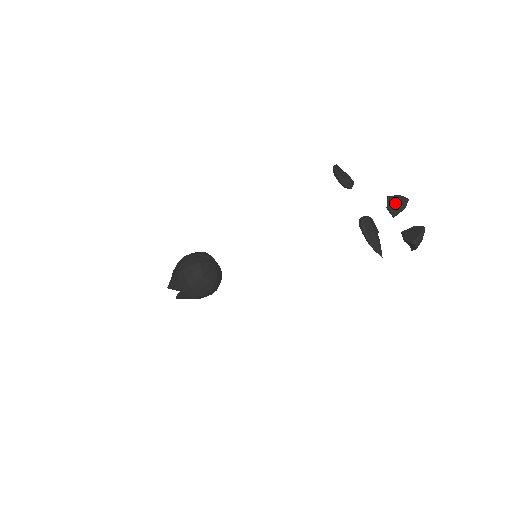
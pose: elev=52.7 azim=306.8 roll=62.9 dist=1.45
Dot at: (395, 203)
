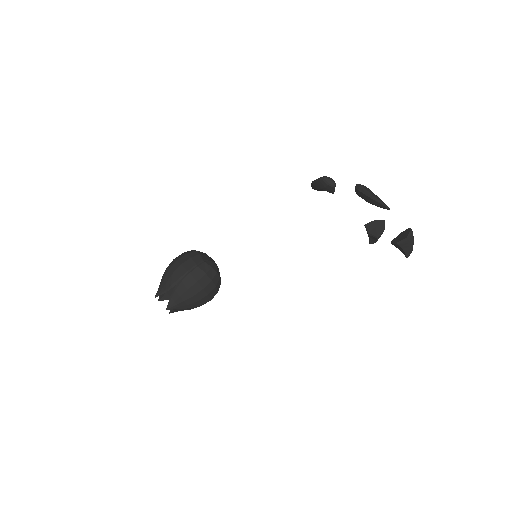
Dot at: (374, 226)
